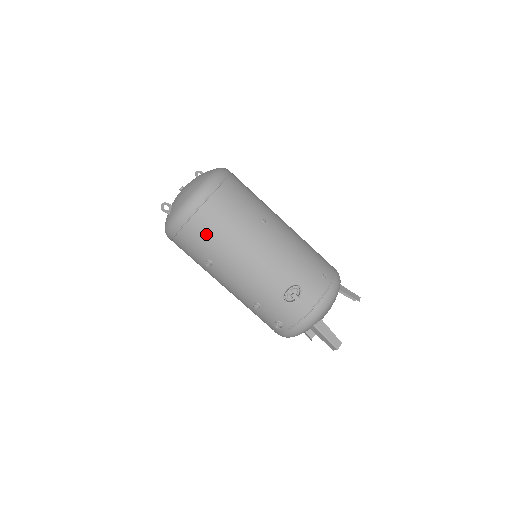
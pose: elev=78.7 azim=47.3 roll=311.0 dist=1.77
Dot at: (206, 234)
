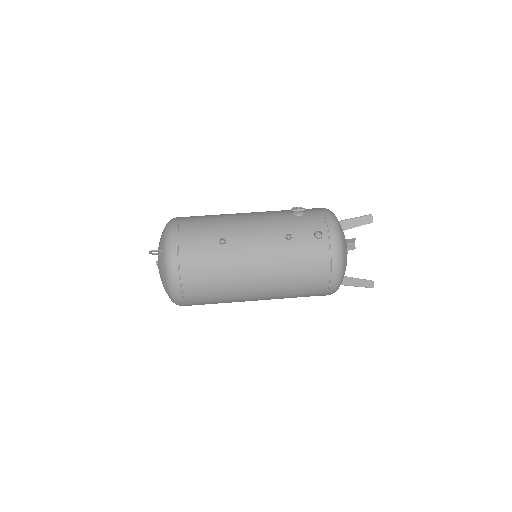
Dot at: (200, 225)
